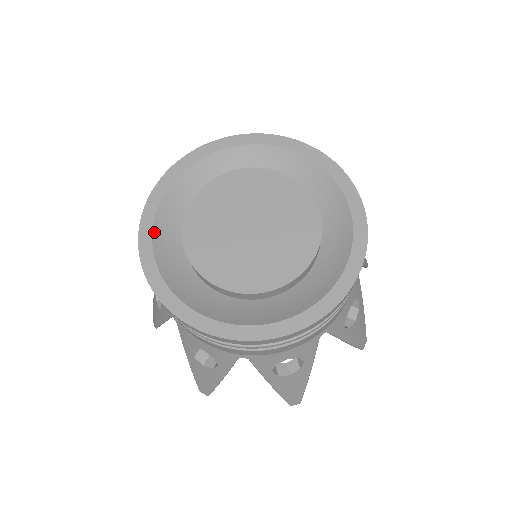
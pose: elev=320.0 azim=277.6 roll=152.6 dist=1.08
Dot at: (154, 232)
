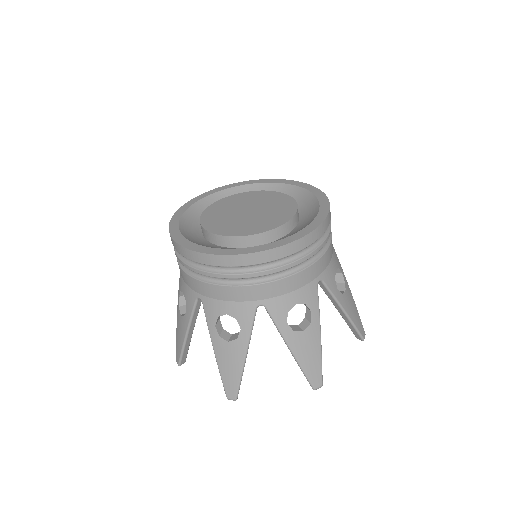
Dot at: (204, 246)
